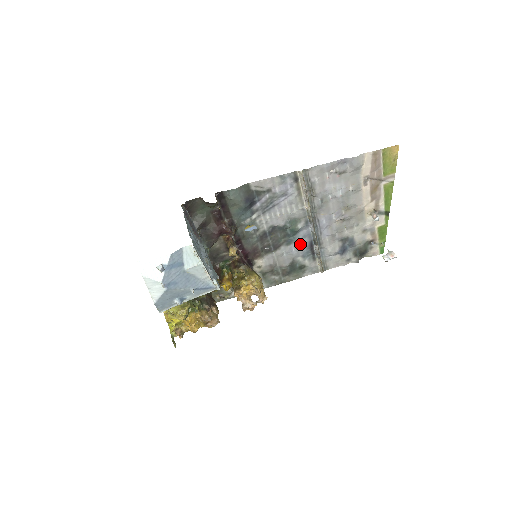
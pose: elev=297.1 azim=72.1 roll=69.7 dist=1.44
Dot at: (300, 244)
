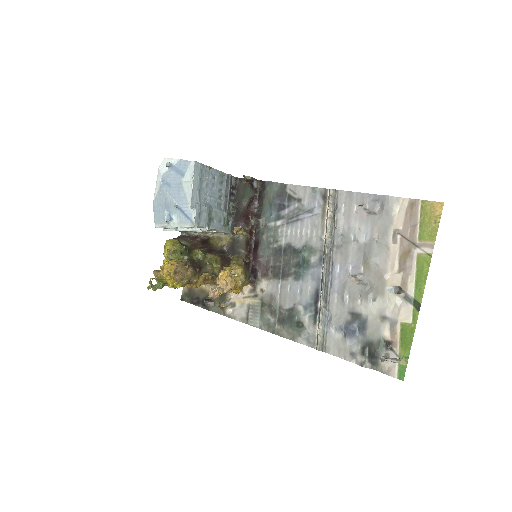
Dot at: (307, 286)
